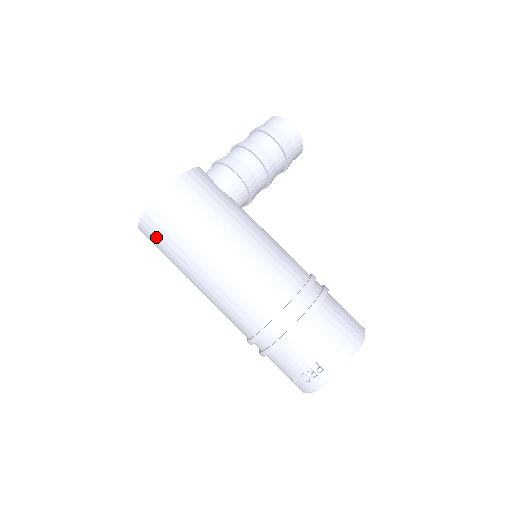
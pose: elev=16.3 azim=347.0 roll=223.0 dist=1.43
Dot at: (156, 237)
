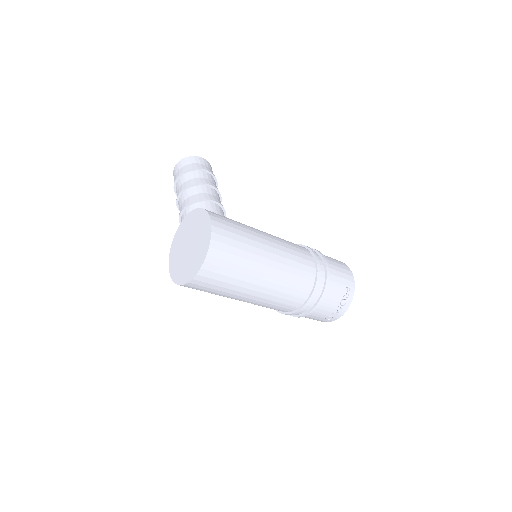
Dot at: (219, 272)
